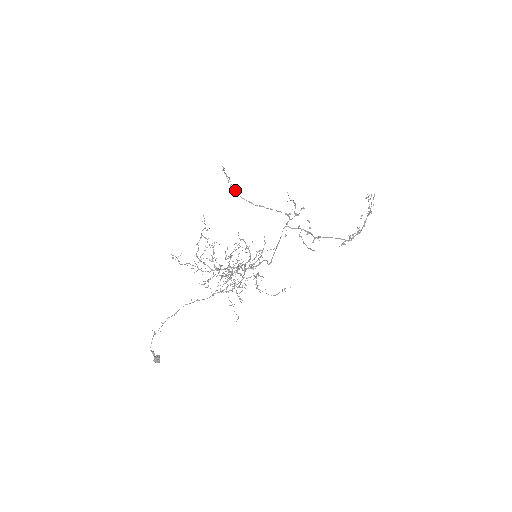
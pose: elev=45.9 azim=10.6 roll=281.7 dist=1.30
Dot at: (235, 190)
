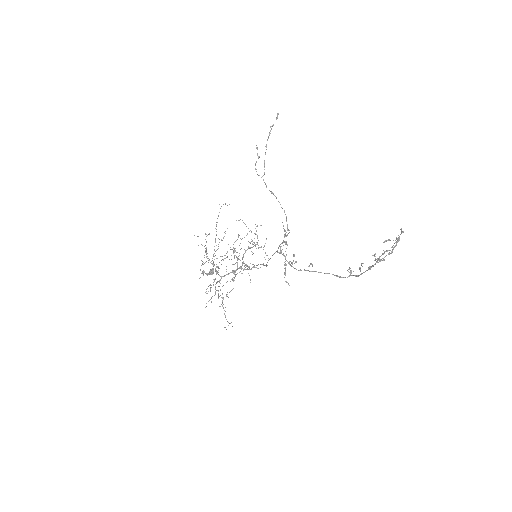
Dot at: occluded
